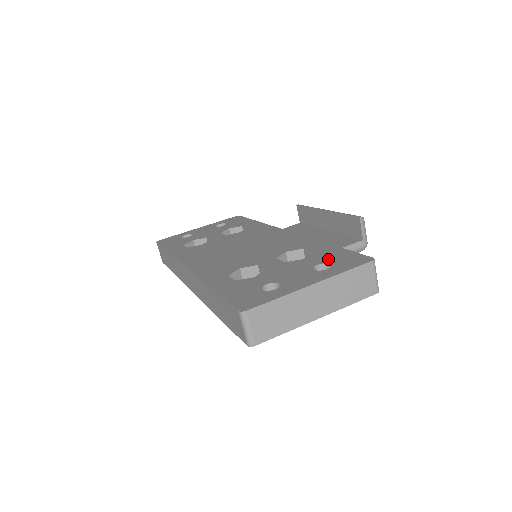
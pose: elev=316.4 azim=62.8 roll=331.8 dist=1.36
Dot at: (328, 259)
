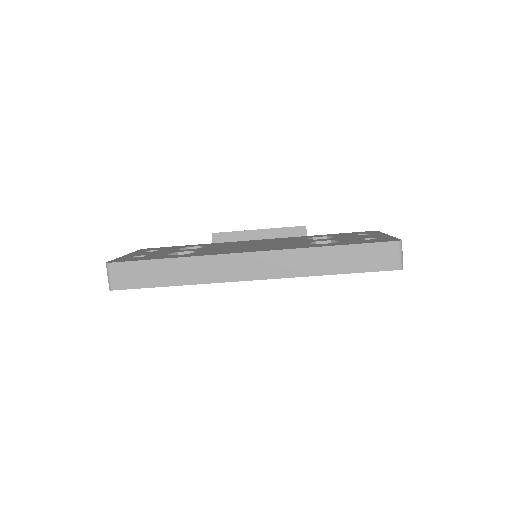
Dot at: (352, 234)
